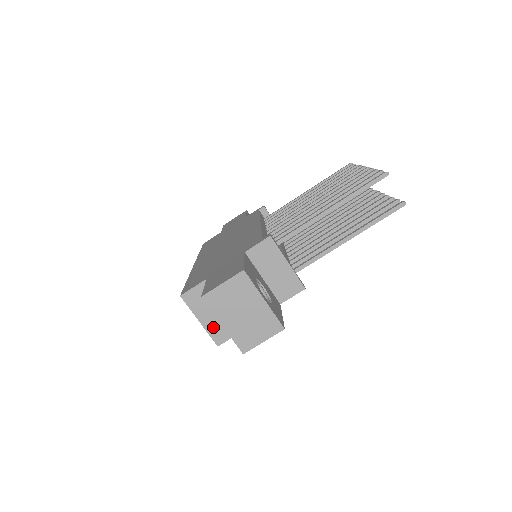
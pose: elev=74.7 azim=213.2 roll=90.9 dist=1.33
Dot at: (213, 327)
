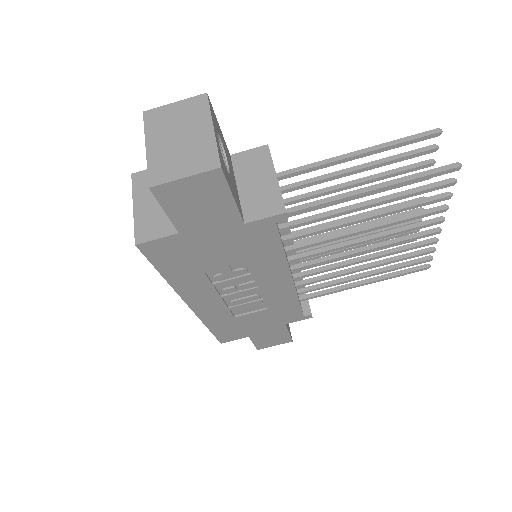
Dot at: (145, 218)
